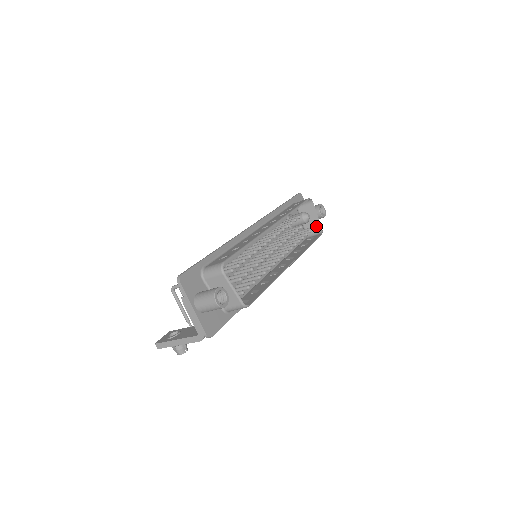
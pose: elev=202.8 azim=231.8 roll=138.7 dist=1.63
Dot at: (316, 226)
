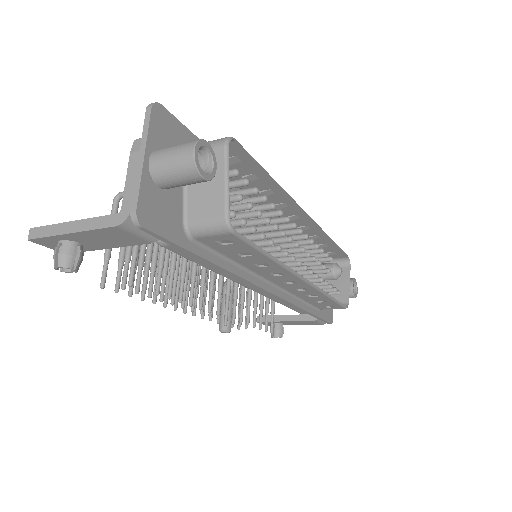
Dot at: (341, 297)
